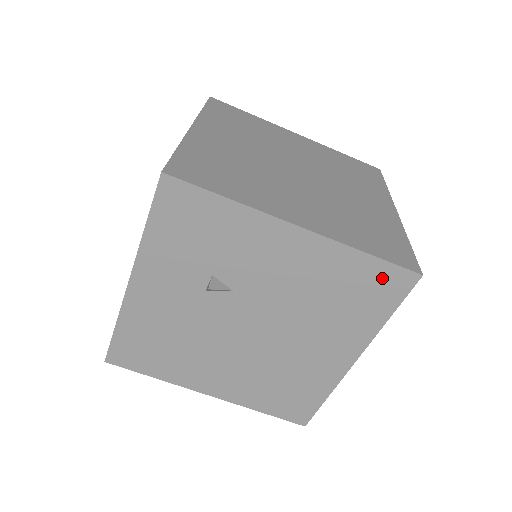
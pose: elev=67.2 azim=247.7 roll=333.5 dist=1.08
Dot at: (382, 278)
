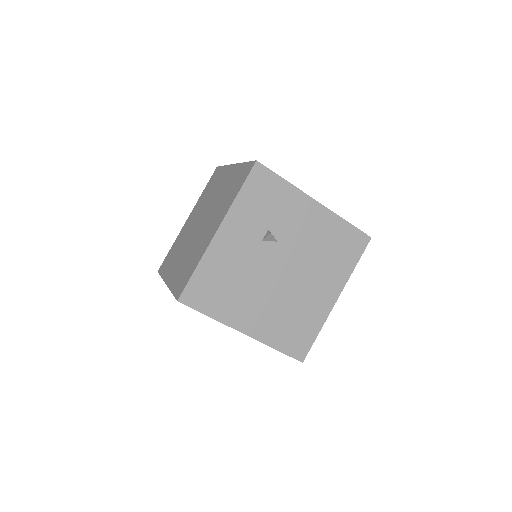
Dot at: (353, 238)
